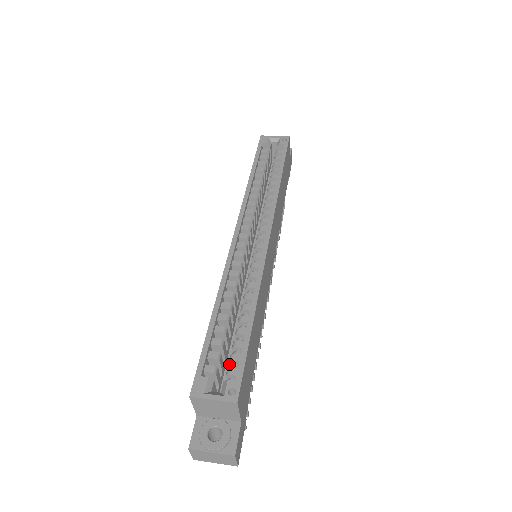
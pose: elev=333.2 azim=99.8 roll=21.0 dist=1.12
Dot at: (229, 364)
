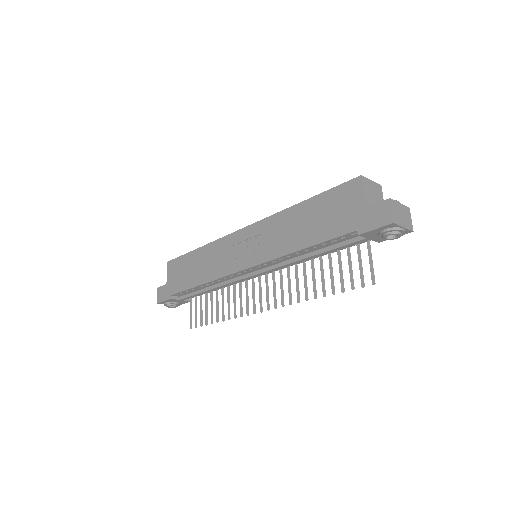
Dot at: occluded
